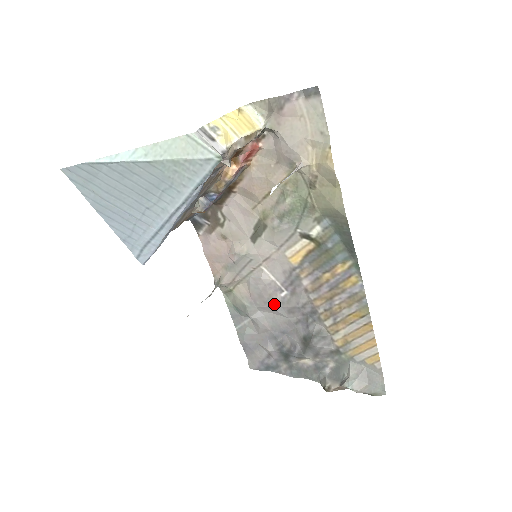
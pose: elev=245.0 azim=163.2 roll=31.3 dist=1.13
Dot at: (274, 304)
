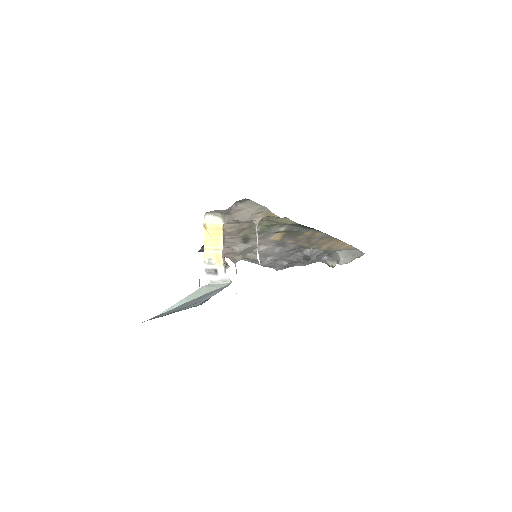
Dot at: (276, 254)
